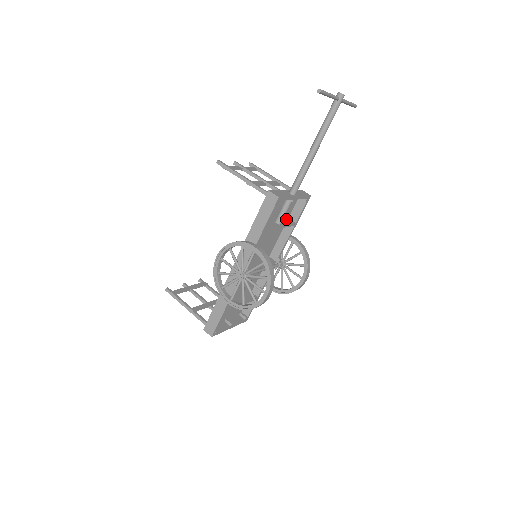
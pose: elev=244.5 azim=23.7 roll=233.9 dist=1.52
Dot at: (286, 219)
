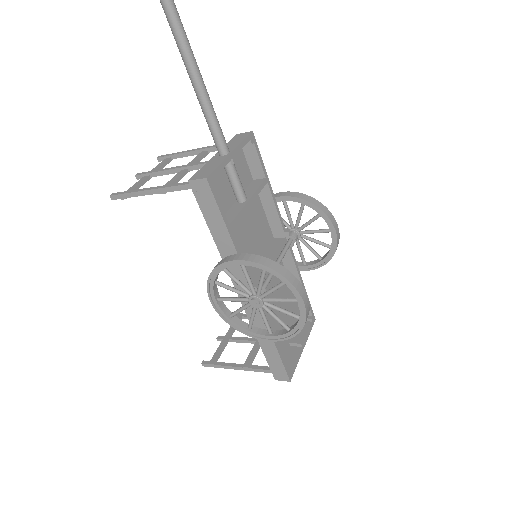
Dot at: (250, 184)
